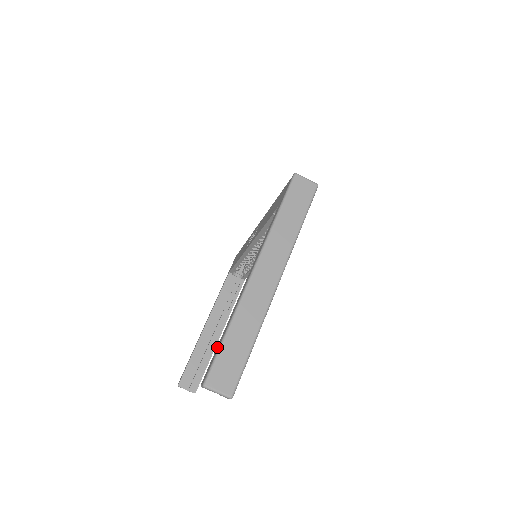
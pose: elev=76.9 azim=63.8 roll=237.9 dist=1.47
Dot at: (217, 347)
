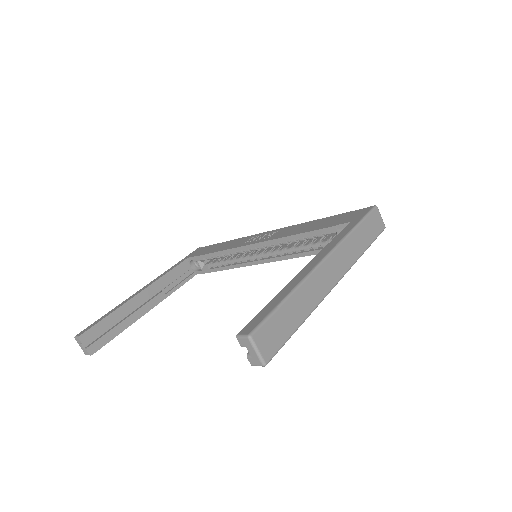
Dot at: (267, 307)
